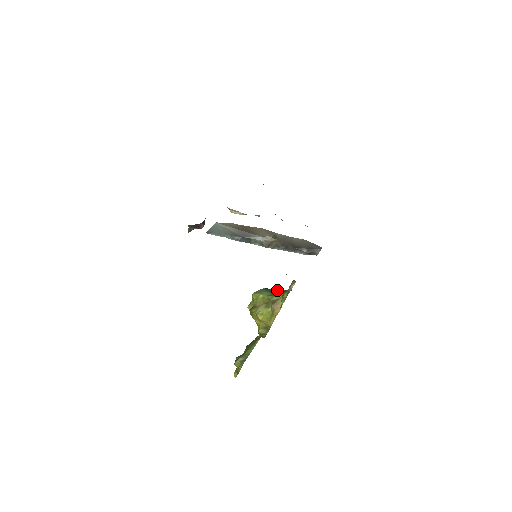
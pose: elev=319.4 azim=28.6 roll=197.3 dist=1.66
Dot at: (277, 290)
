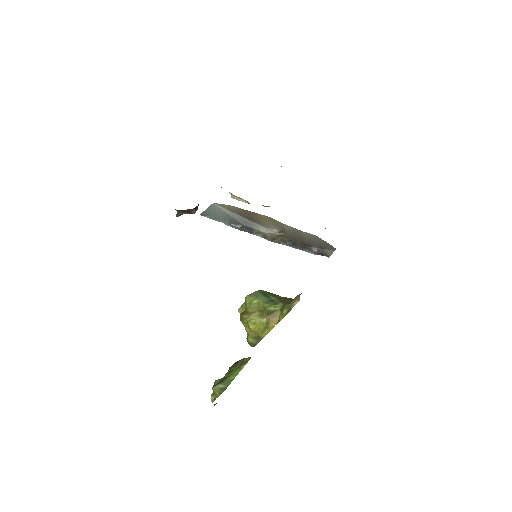
Dot at: (276, 296)
